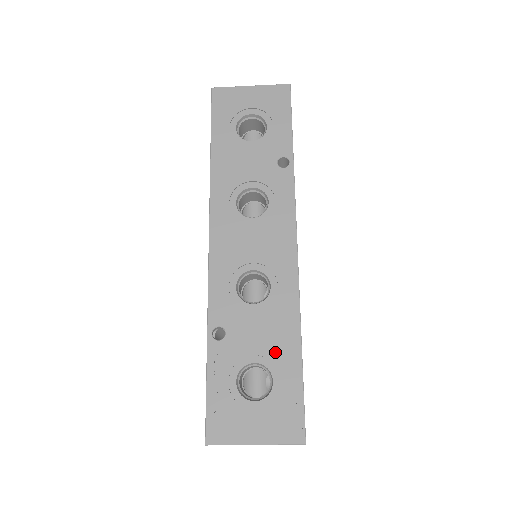
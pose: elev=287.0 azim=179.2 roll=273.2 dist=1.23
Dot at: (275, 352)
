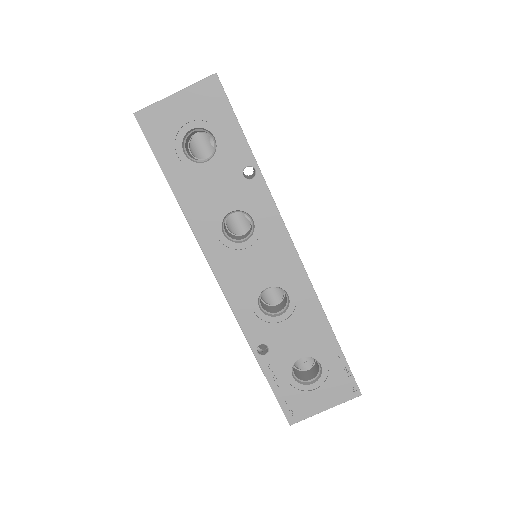
Dot at: (314, 344)
